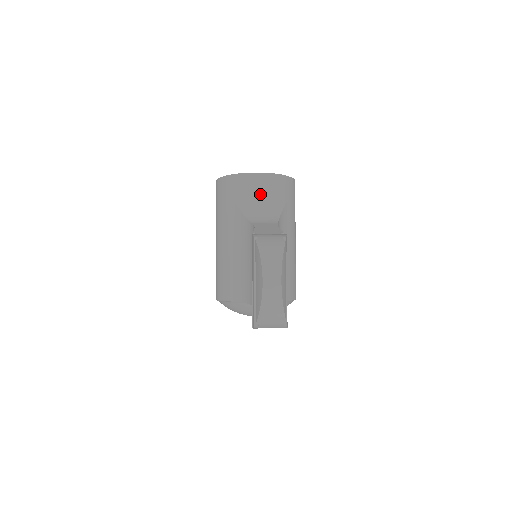
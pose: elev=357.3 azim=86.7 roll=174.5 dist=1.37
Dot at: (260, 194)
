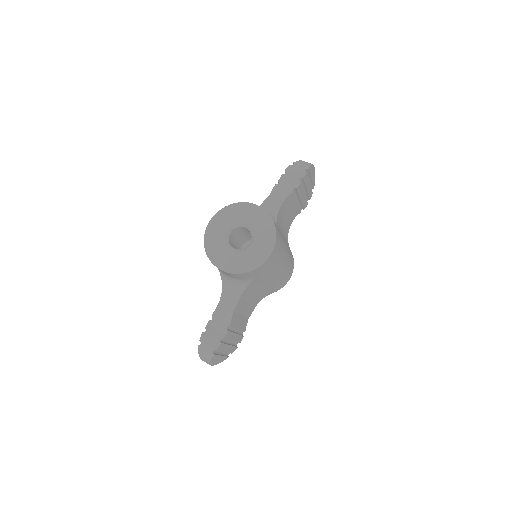
Dot at: (228, 275)
